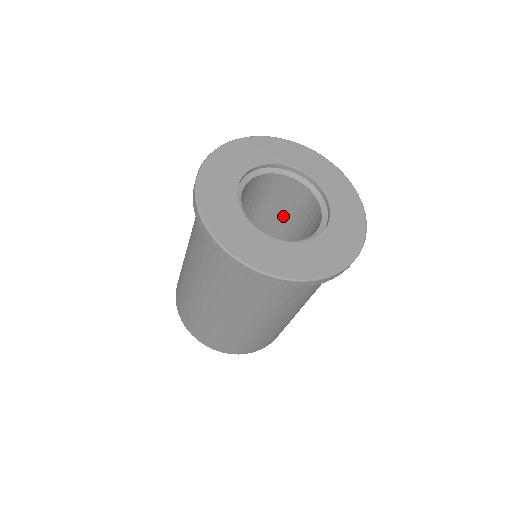
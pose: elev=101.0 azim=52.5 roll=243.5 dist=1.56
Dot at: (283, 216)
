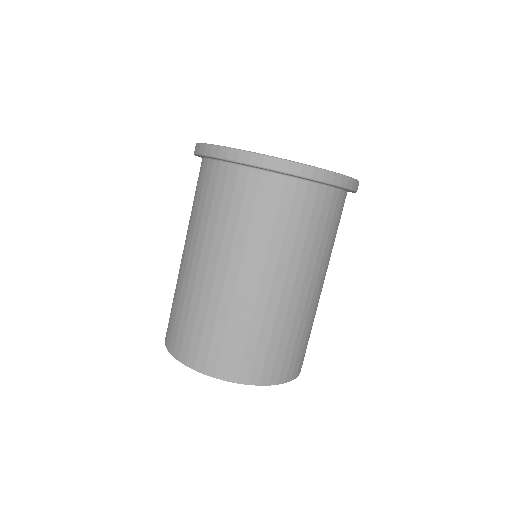
Dot at: occluded
